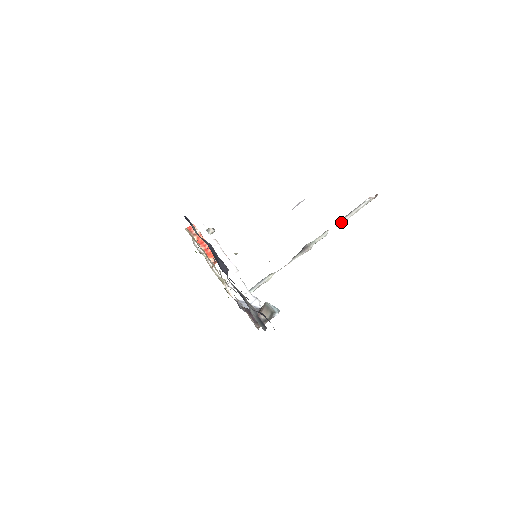
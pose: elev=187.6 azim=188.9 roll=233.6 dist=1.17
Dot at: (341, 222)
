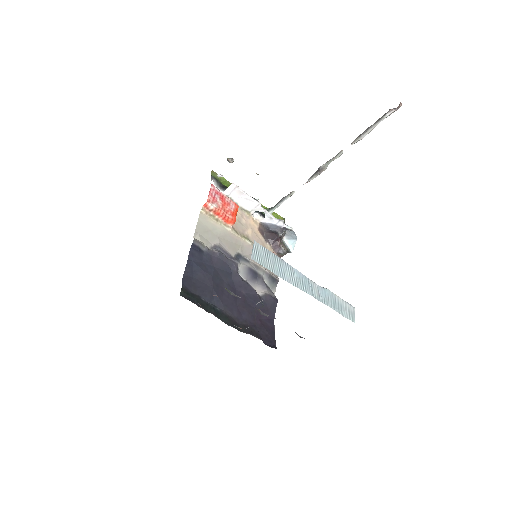
Dot at: (356, 141)
